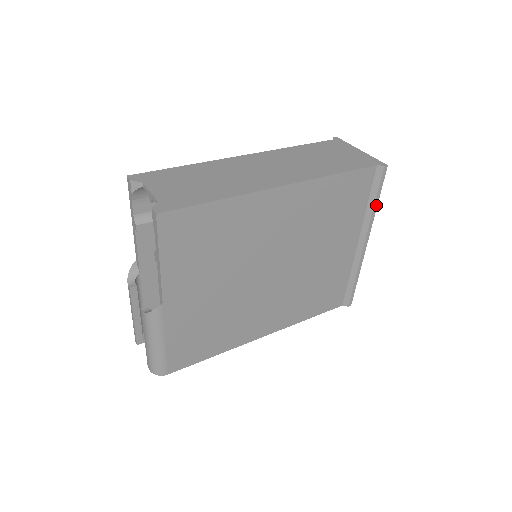
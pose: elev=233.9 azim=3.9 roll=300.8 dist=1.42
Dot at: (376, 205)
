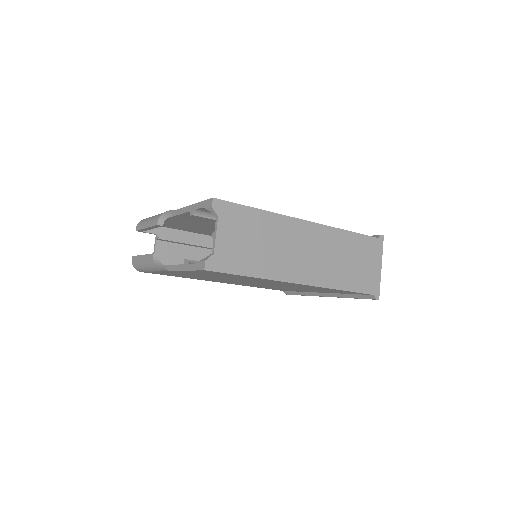
Dot at: occluded
